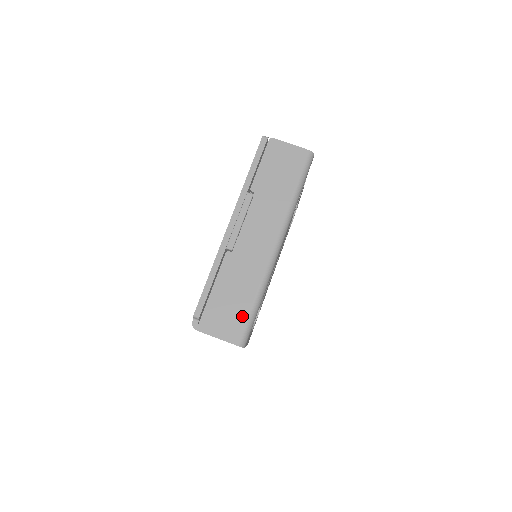
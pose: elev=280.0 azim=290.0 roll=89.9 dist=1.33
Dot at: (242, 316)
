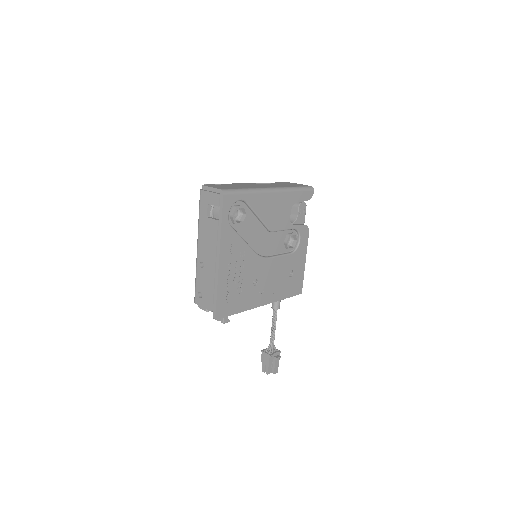
Dot at: (232, 188)
